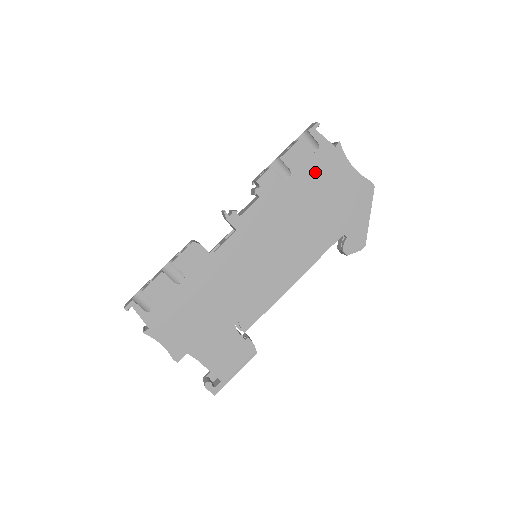
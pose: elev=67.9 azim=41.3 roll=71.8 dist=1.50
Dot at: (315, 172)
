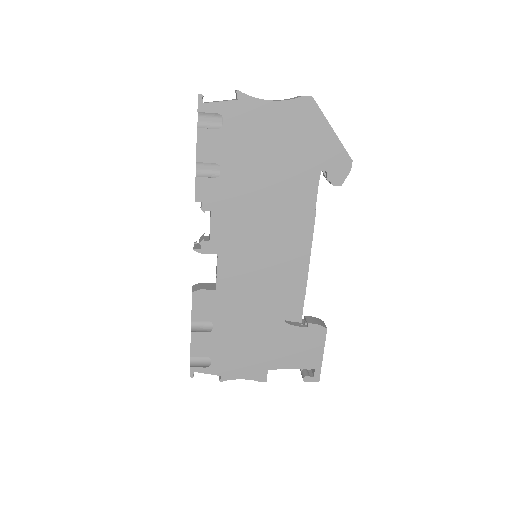
Dot at: (240, 142)
